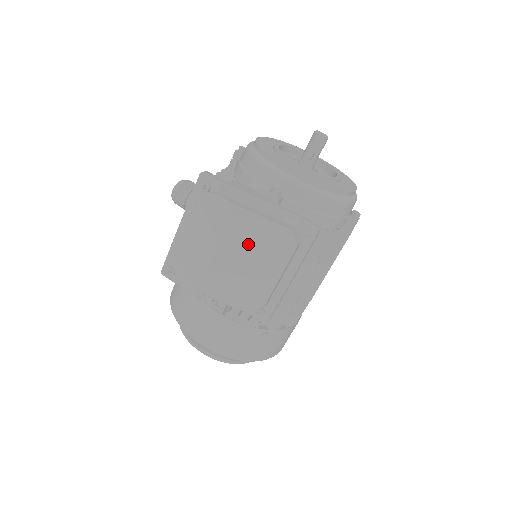
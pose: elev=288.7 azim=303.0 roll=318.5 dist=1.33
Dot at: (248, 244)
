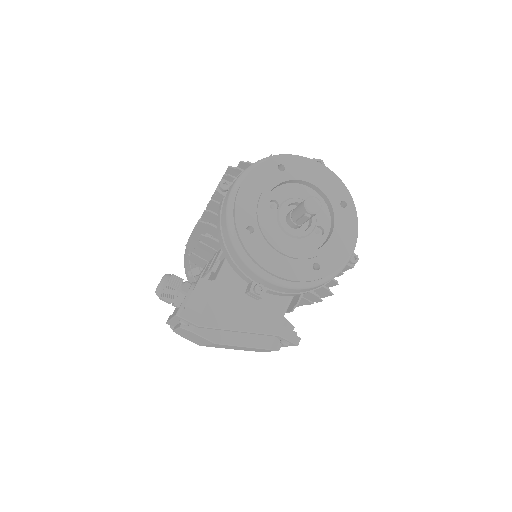
Dot at: (234, 347)
